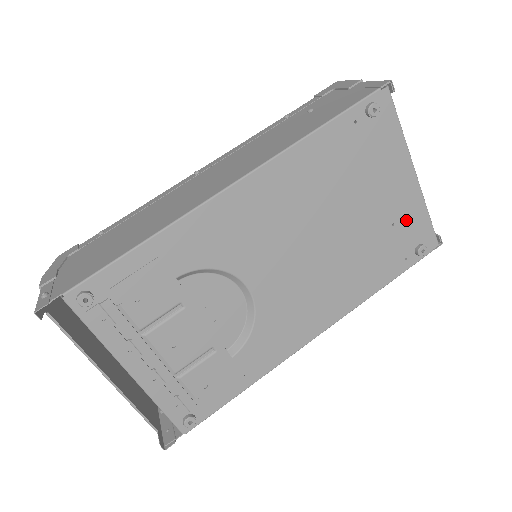
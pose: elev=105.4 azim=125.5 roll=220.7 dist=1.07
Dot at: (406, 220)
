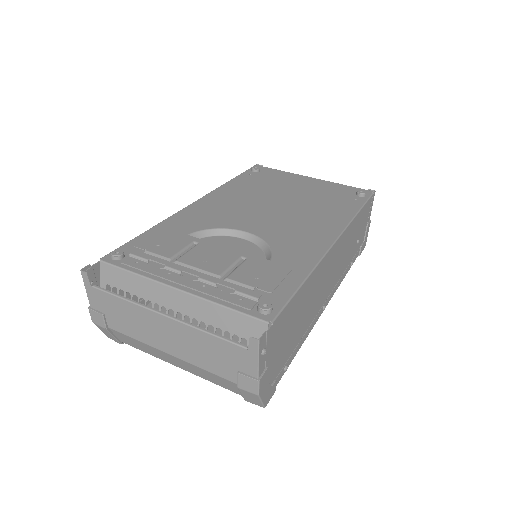
Dot at: (331, 189)
